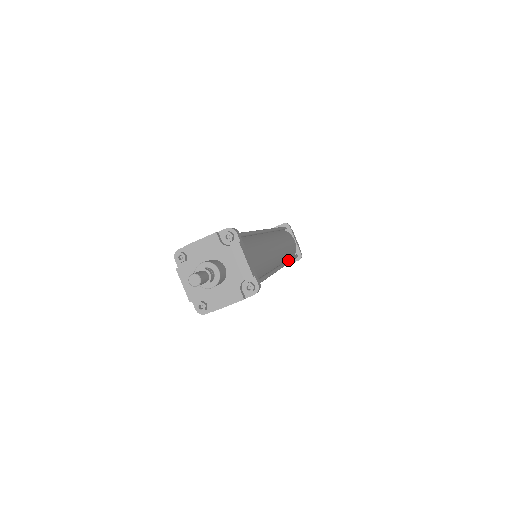
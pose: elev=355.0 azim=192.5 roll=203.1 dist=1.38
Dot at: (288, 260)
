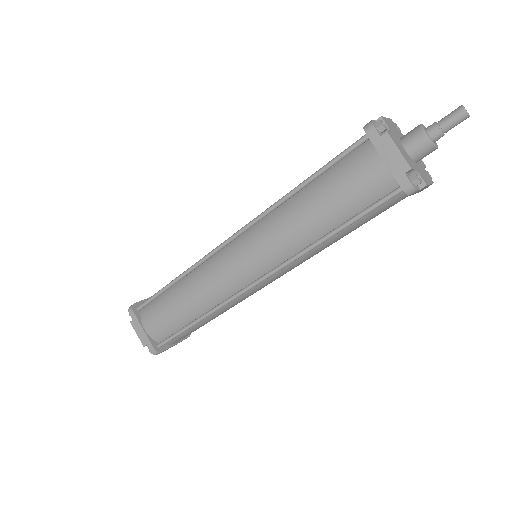
Dot at: occluded
